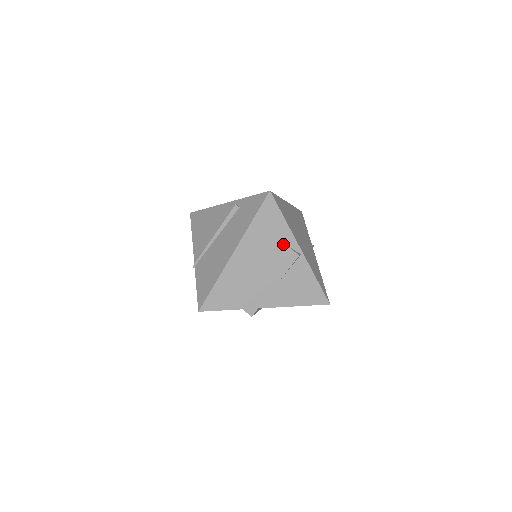
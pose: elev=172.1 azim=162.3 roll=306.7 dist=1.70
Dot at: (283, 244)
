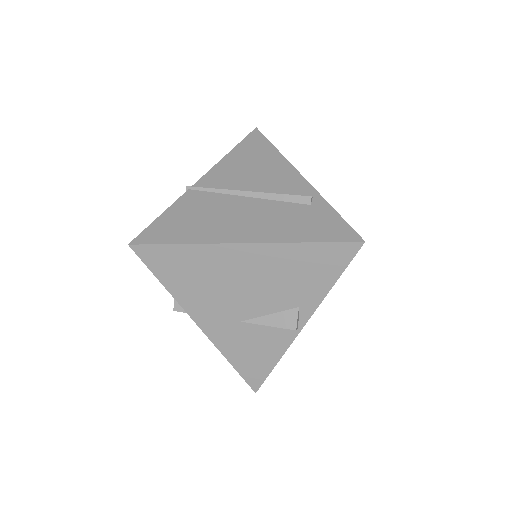
Dot at: (298, 299)
